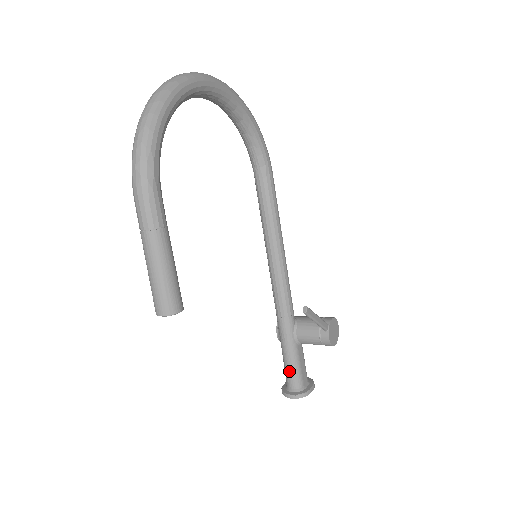
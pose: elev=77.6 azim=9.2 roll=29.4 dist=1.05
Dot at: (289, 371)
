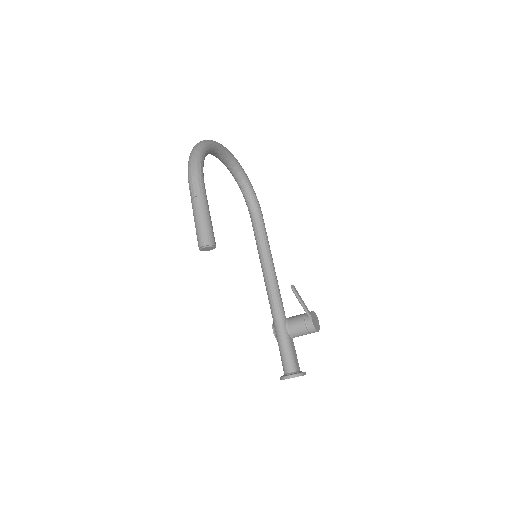
Dot at: (285, 357)
